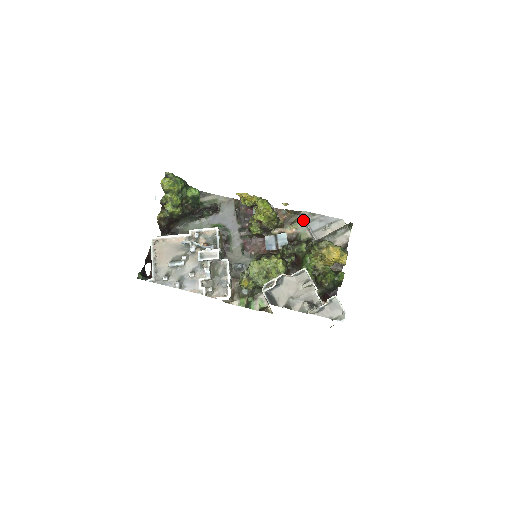
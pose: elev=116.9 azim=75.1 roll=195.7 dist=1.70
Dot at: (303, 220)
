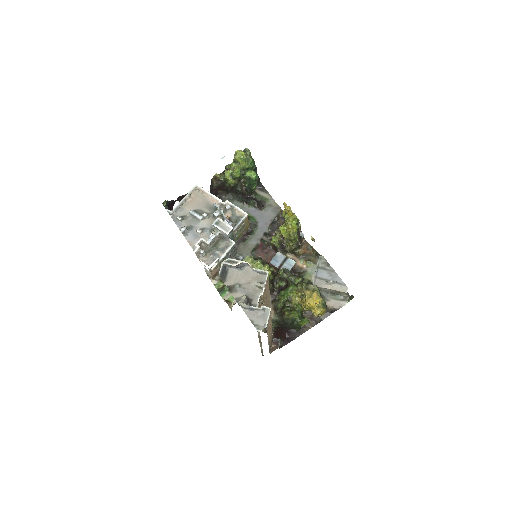
Dot at: (317, 263)
